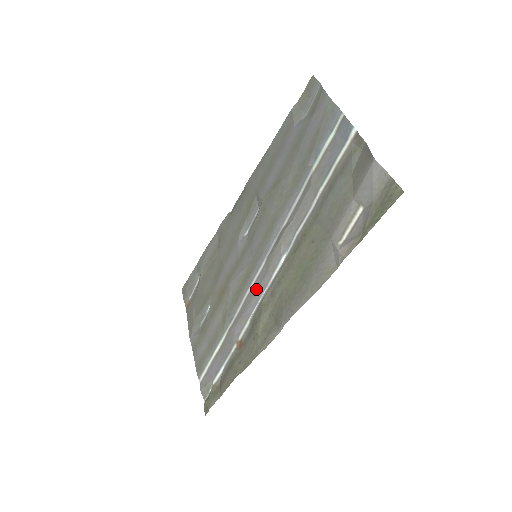
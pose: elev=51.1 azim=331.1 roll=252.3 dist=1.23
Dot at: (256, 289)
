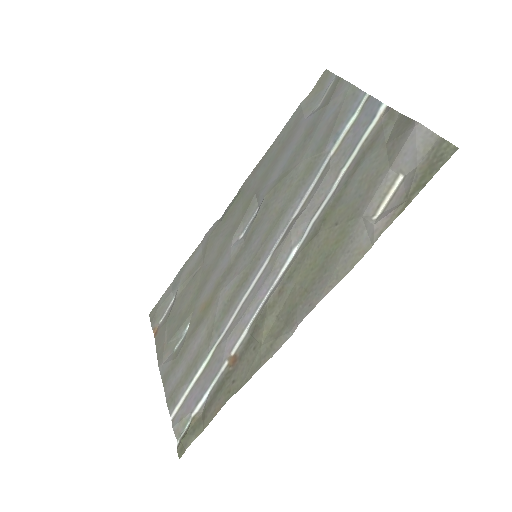
Dot at: (257, 291)
